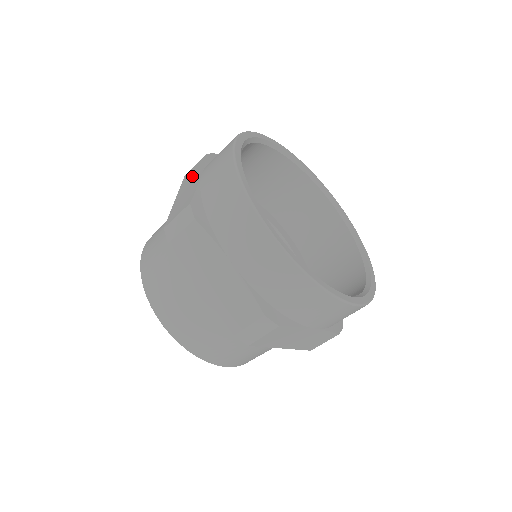
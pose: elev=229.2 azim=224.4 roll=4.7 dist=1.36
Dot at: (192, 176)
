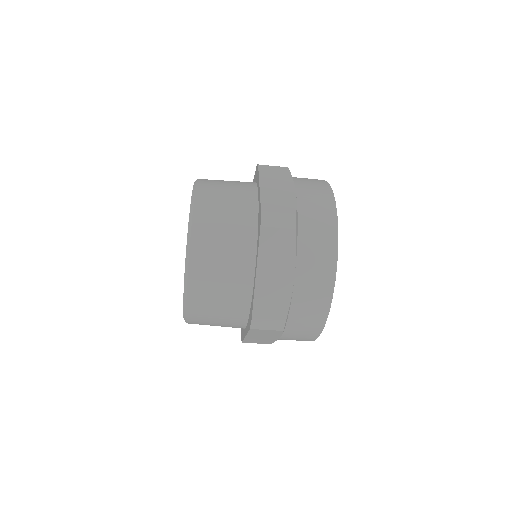
Dot at: (278, 255)
